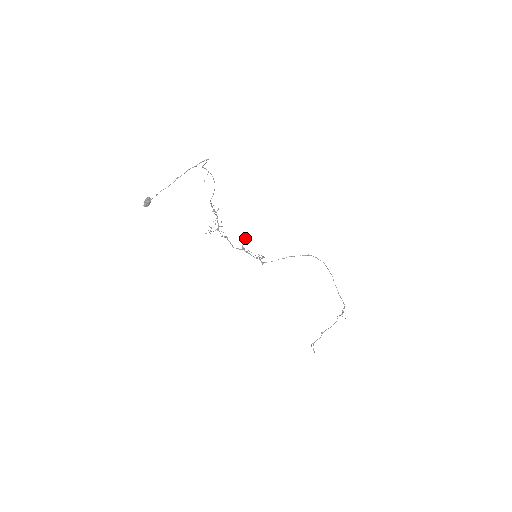
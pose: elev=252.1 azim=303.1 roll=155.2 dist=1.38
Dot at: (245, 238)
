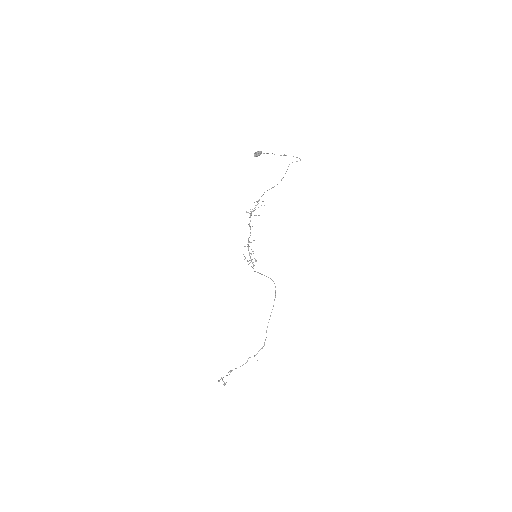
Dot at: occluded
